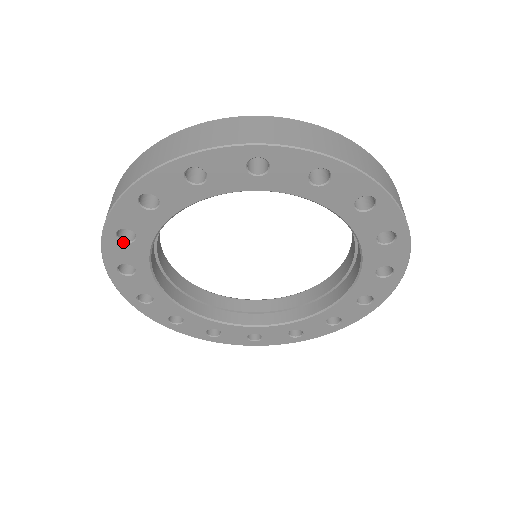
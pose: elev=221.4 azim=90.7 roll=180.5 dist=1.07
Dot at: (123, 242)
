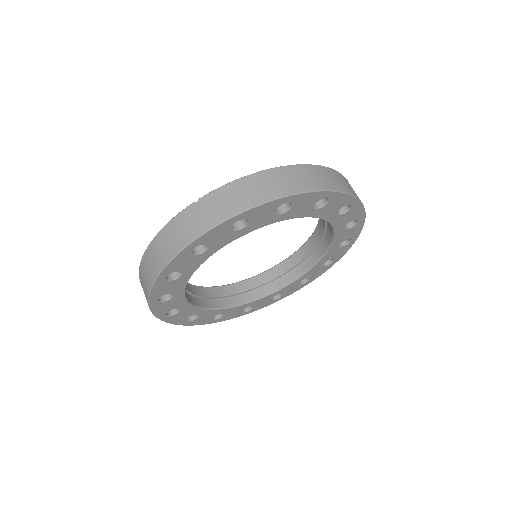
Dot at: (231, 228)
